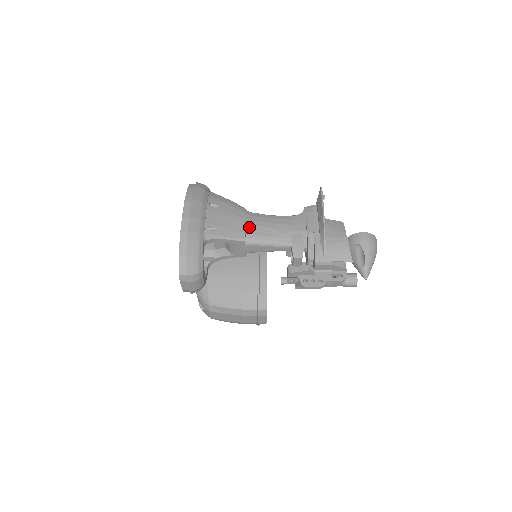
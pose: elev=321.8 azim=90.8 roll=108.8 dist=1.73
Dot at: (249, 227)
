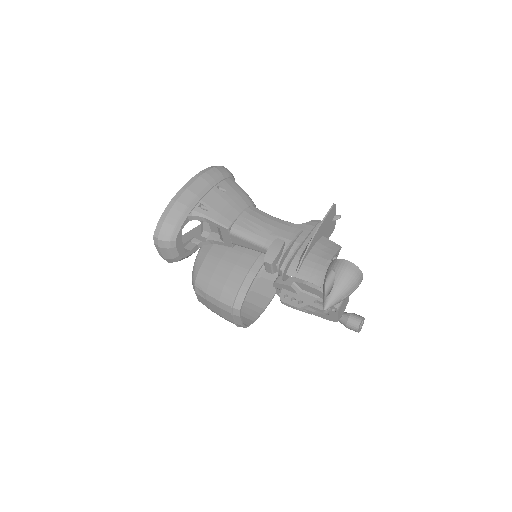
Dot at: (241, 218)
